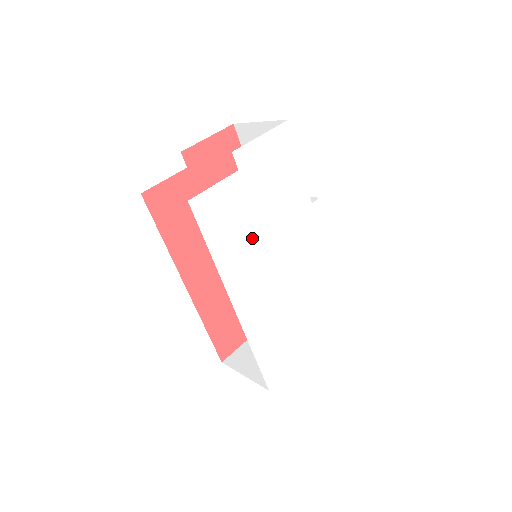
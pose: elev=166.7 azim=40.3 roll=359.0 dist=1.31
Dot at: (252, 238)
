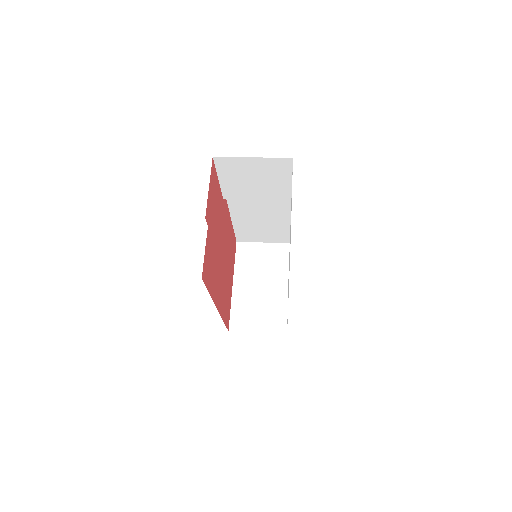
Dot at: occluded
